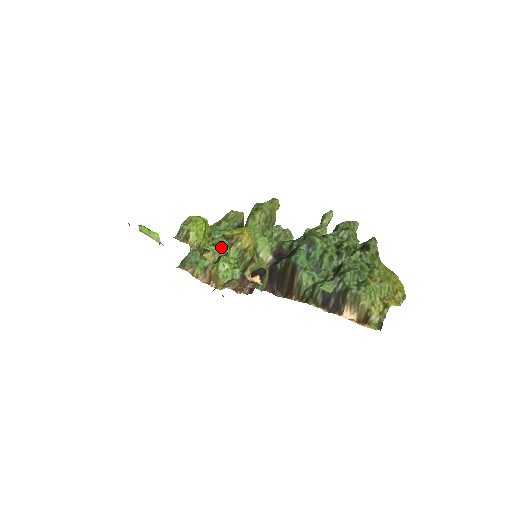
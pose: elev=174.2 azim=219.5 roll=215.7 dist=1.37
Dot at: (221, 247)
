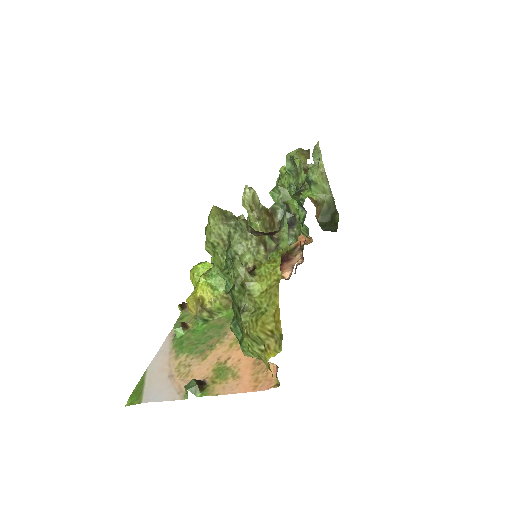
Dot at: (176, 334)
